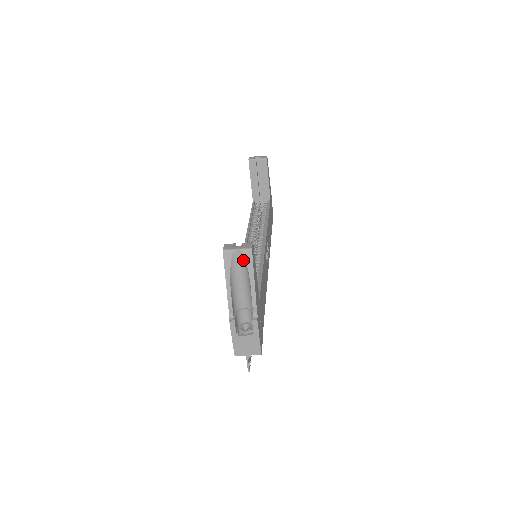
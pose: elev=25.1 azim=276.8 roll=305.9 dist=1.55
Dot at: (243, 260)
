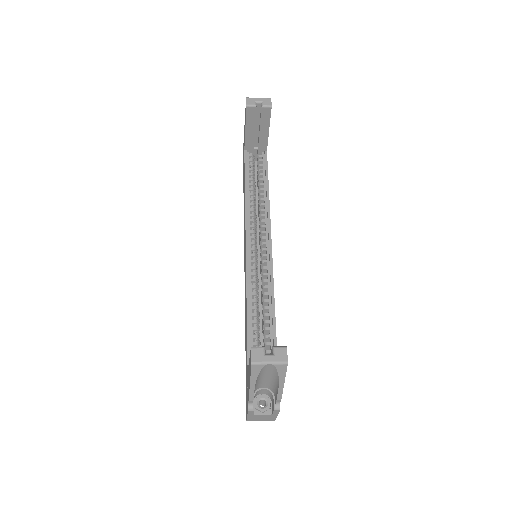
Dot at: (274, 369)
